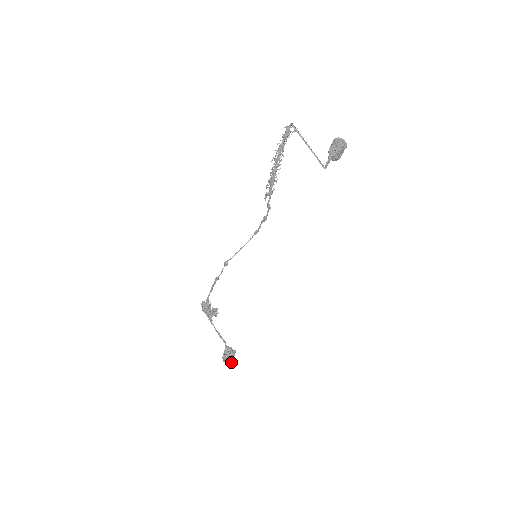
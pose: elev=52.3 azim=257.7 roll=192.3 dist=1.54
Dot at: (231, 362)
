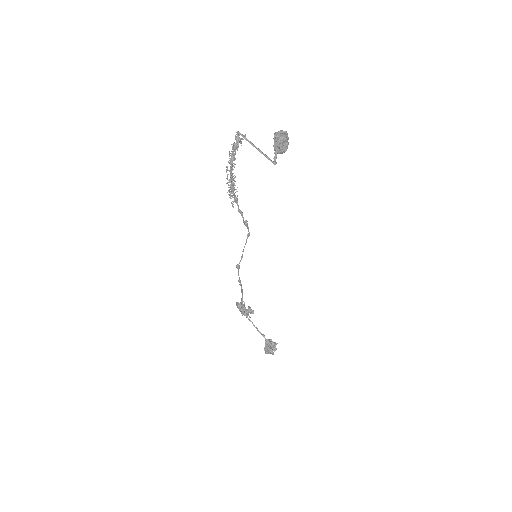
Dot at: (271, 353)
